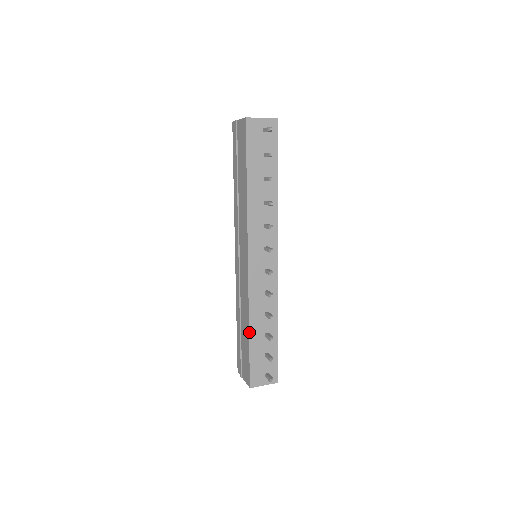
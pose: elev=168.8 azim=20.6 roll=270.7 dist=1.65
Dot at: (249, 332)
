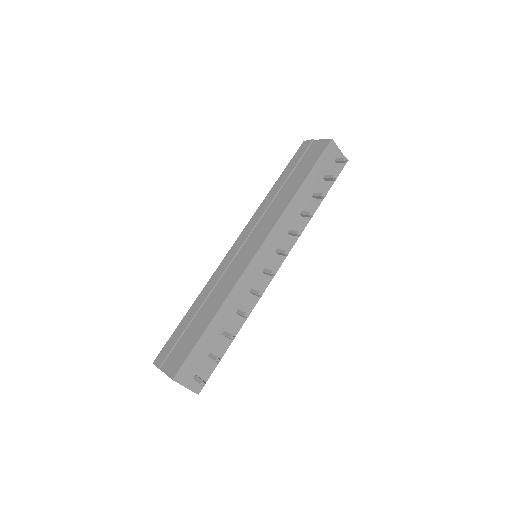
Dot at: (213, 317)
